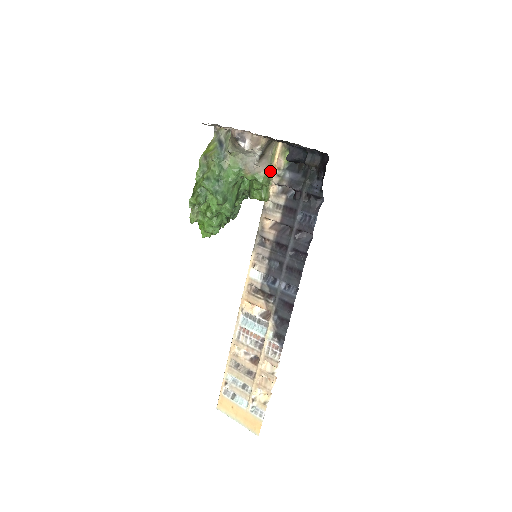
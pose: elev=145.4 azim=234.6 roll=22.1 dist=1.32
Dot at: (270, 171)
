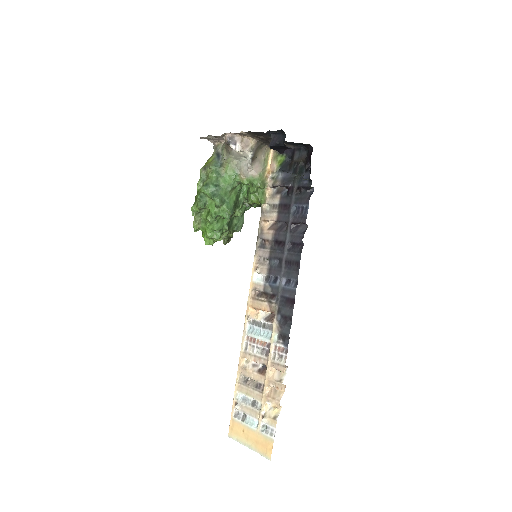
Dot at: (264, 175)
